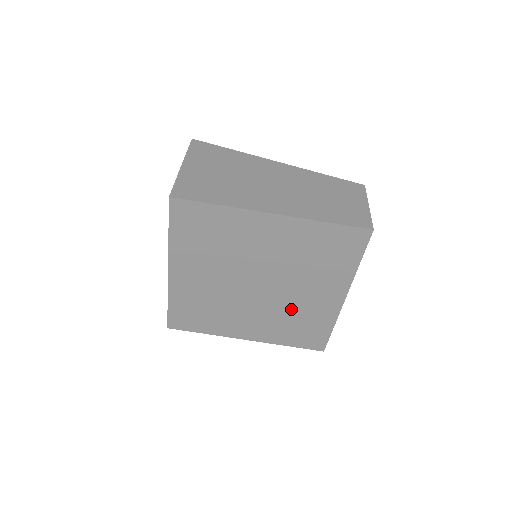
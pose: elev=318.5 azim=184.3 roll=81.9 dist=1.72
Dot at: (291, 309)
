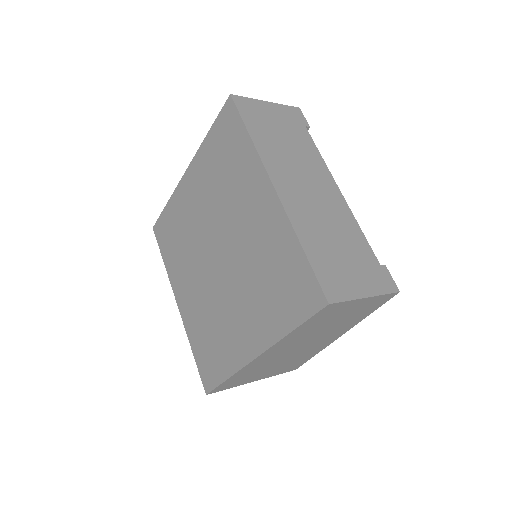
Dot at: (253, 260)
